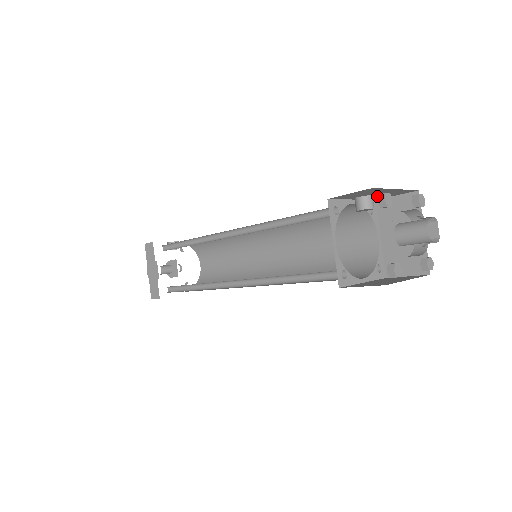
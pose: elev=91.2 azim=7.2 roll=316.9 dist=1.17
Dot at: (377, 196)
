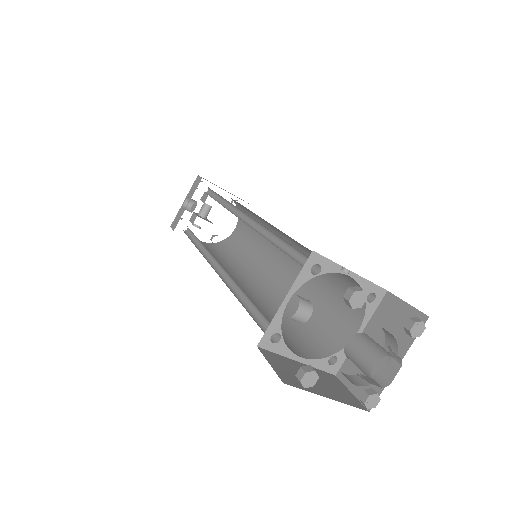
Dot at: occluded
